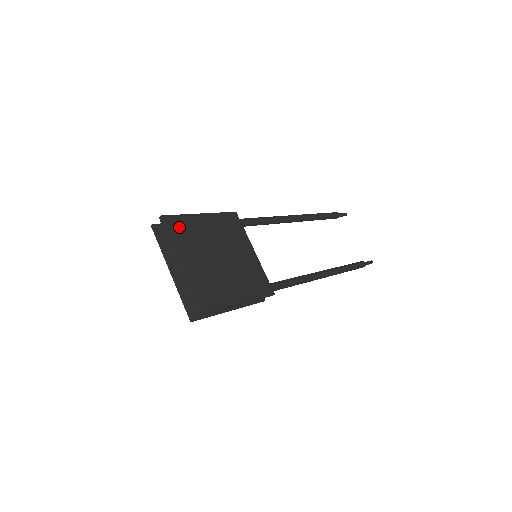
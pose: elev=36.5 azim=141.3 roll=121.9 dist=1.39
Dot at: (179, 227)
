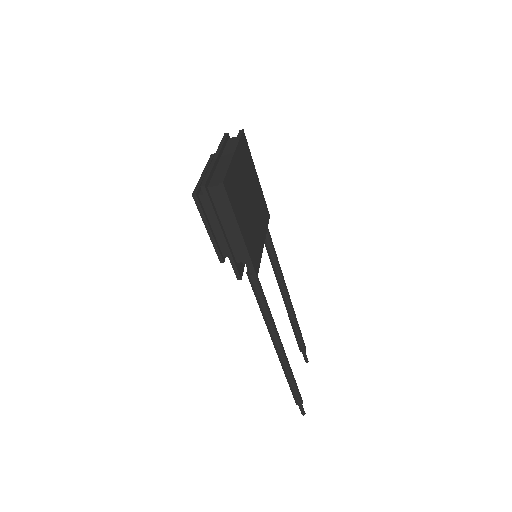
Dot at: (246, 150)
